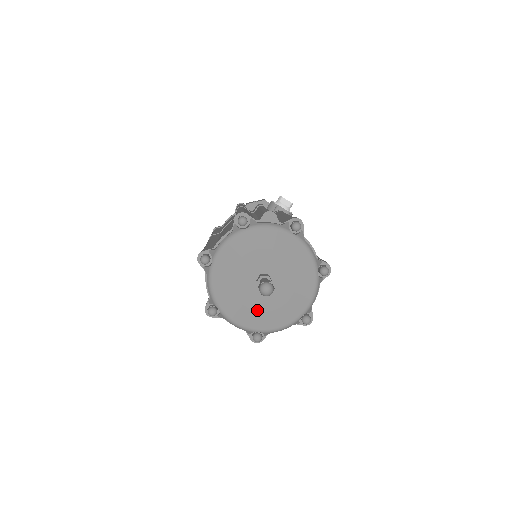
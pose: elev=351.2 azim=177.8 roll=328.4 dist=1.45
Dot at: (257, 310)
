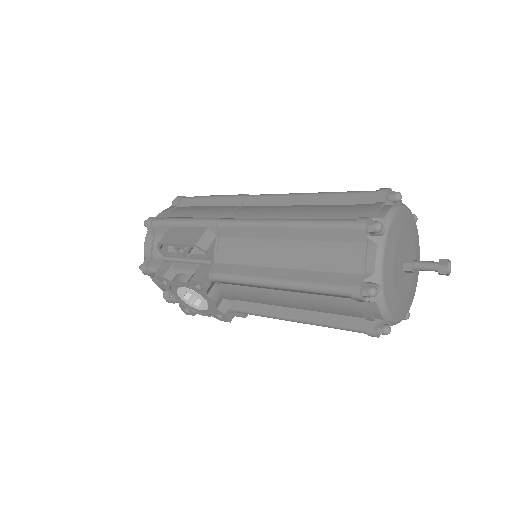
Dot at: (399, 296)
